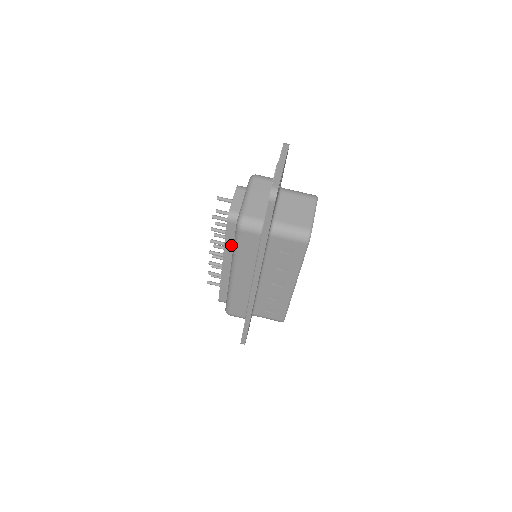
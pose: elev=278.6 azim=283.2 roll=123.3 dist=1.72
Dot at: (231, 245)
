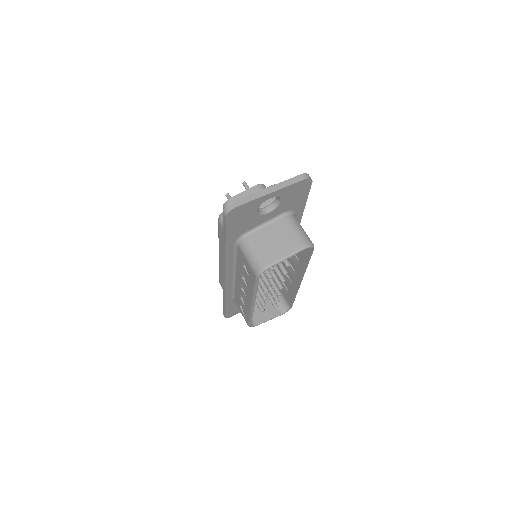
Dot at: occluded
